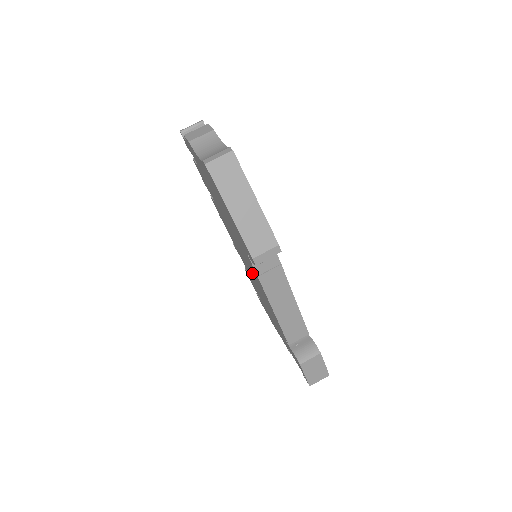
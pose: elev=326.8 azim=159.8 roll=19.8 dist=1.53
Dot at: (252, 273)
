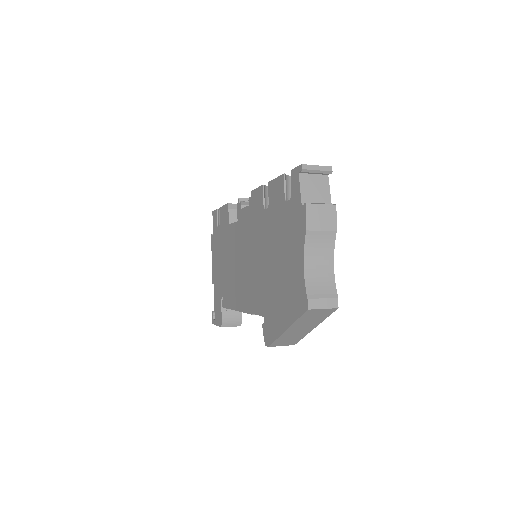
Dot at: (243, 274)
